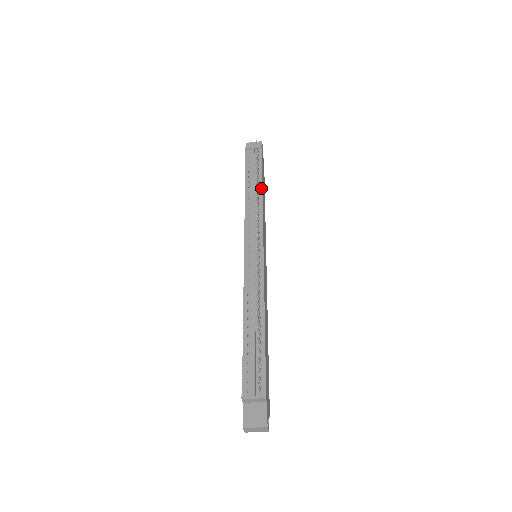
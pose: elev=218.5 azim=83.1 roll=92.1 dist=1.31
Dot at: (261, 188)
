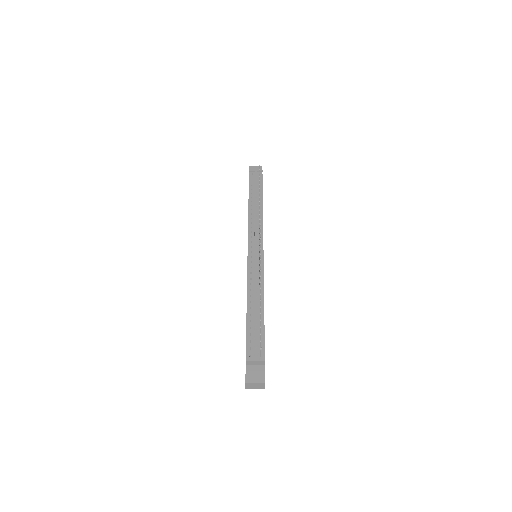
Dot at: (262, 203)
